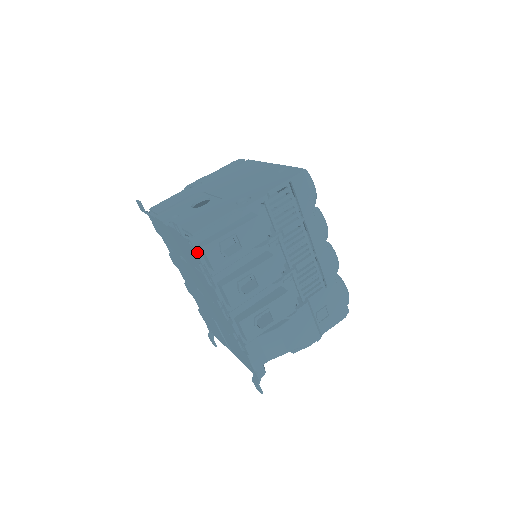
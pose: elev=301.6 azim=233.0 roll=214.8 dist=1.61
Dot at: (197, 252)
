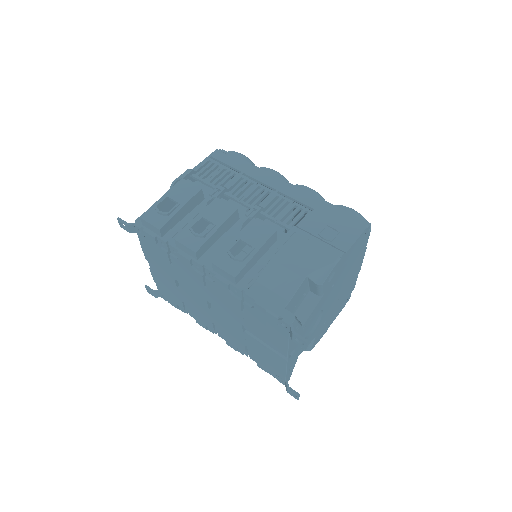
Dot at: (145, 231)
